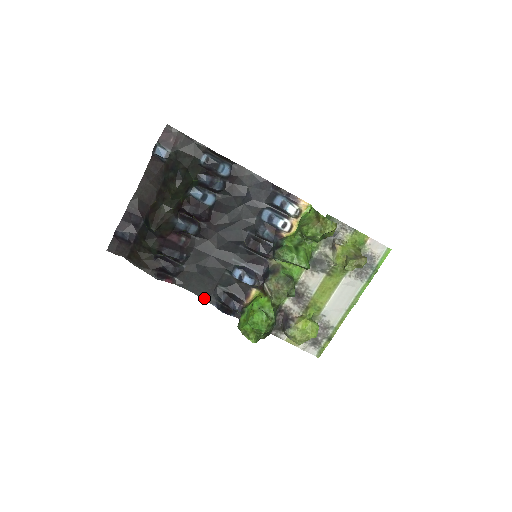
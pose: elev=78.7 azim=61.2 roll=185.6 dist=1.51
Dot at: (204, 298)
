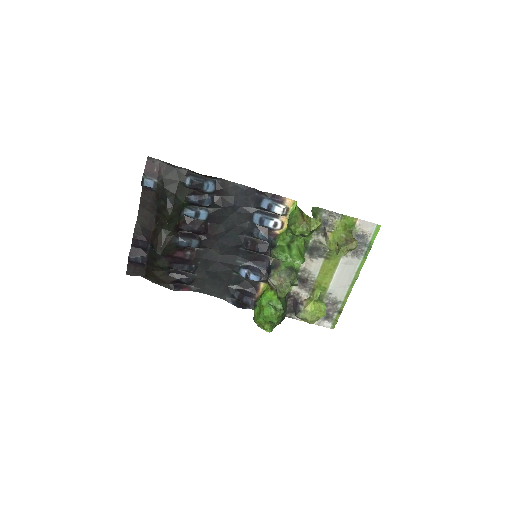
Dot at: (220, 298)
